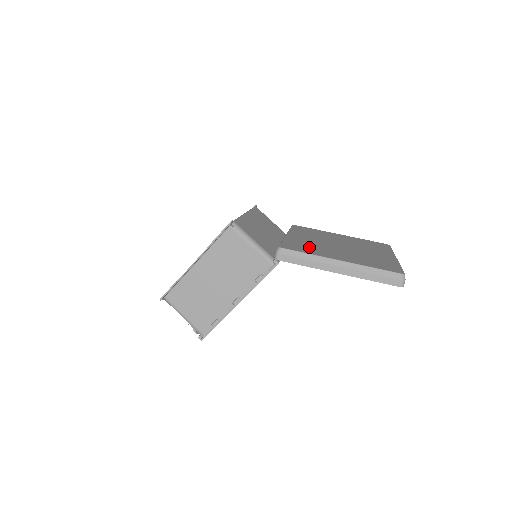
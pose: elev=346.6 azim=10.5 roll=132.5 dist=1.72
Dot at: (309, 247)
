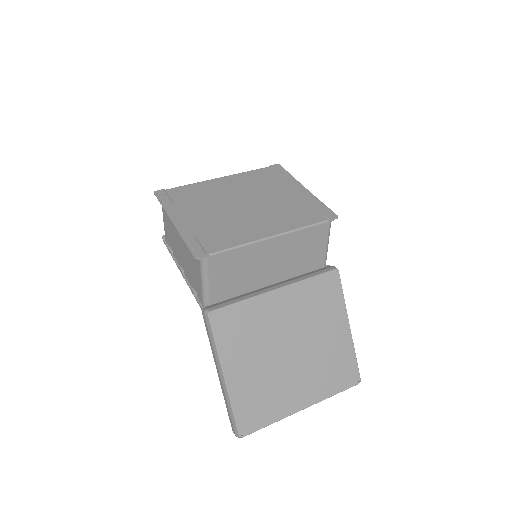
Dot at: (243, 333)
